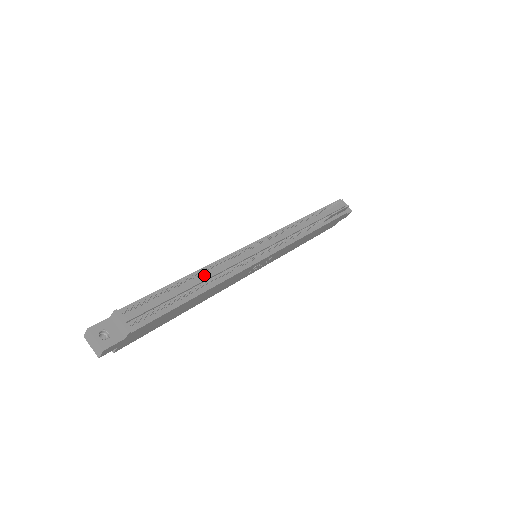
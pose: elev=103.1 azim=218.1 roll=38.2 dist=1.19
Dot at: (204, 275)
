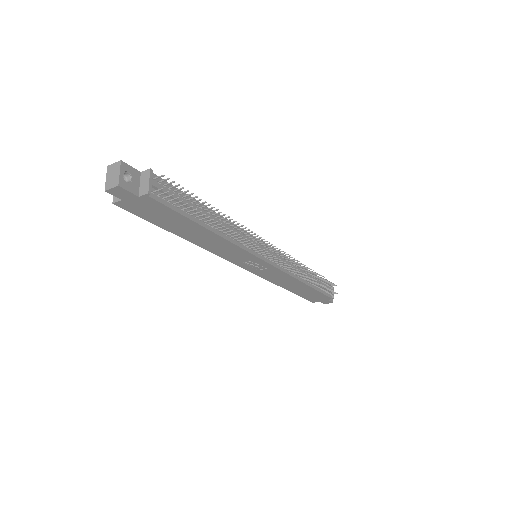
Dot at: (221, 222)
